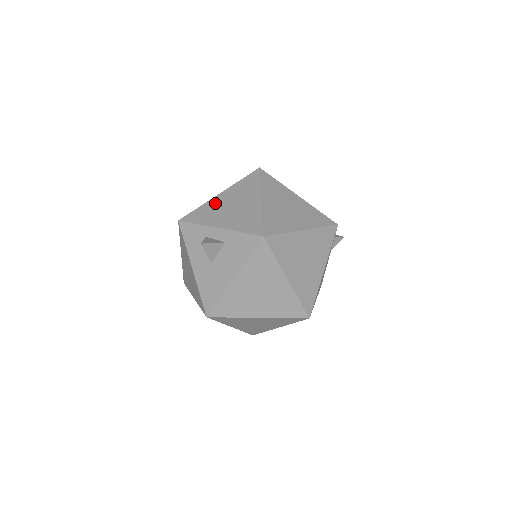
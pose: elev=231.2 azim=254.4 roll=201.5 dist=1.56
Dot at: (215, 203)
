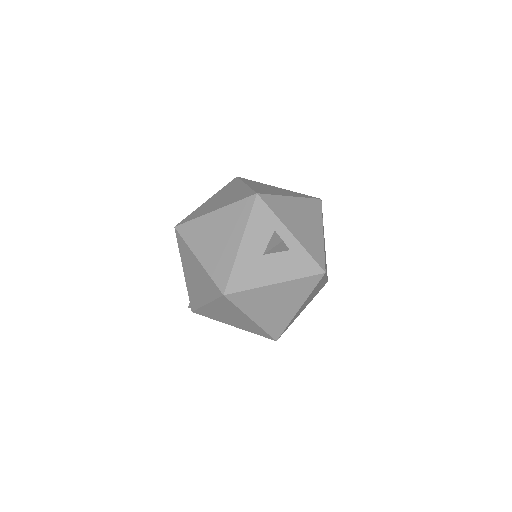
Dot at: (289, 204)
